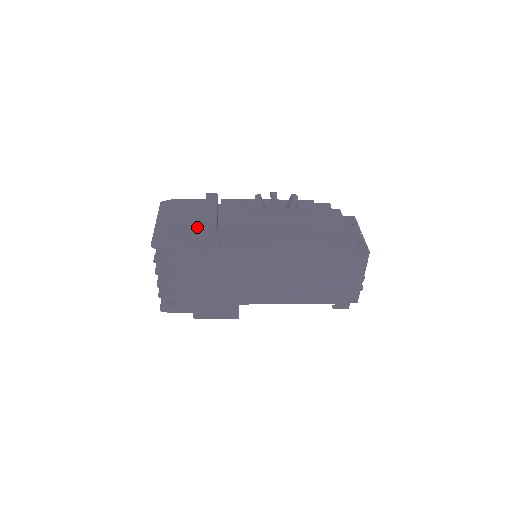
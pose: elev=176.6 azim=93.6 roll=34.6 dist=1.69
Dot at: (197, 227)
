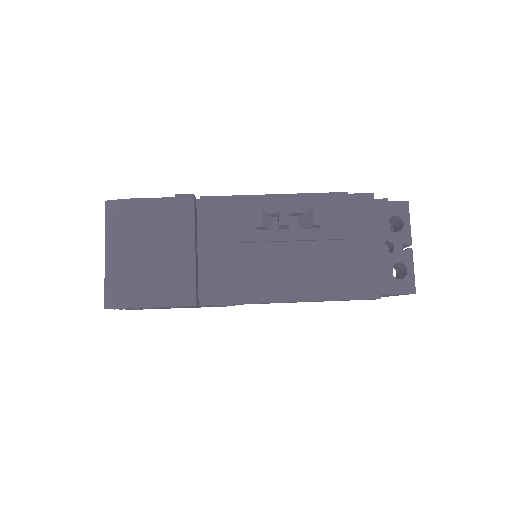
Dot at: (167, 278)
